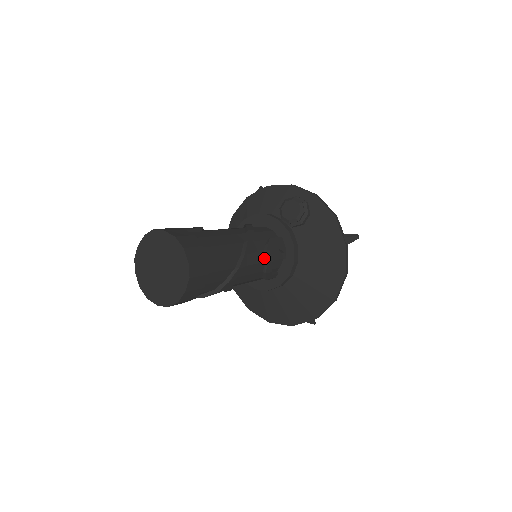
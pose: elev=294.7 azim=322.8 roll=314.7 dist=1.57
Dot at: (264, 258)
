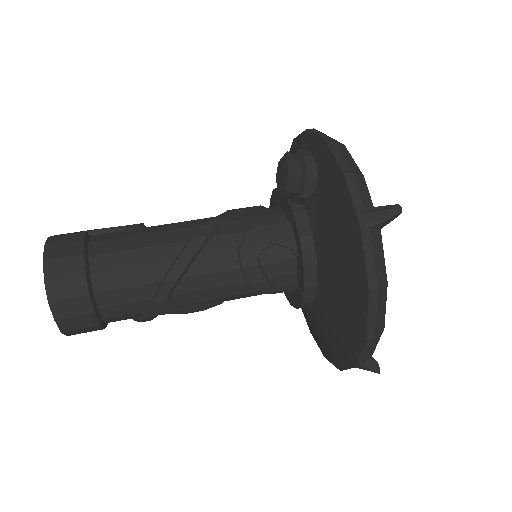
Dot at: (239, 261)
